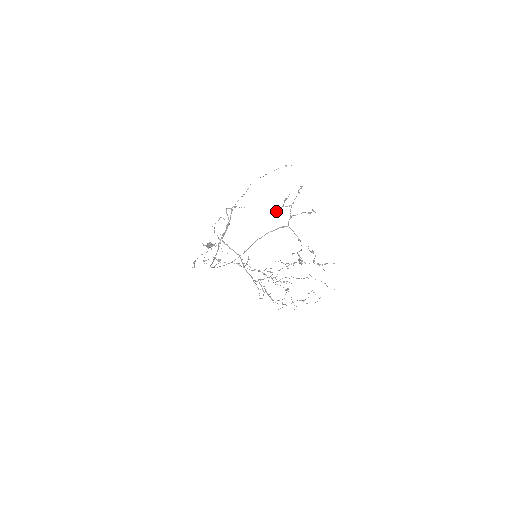
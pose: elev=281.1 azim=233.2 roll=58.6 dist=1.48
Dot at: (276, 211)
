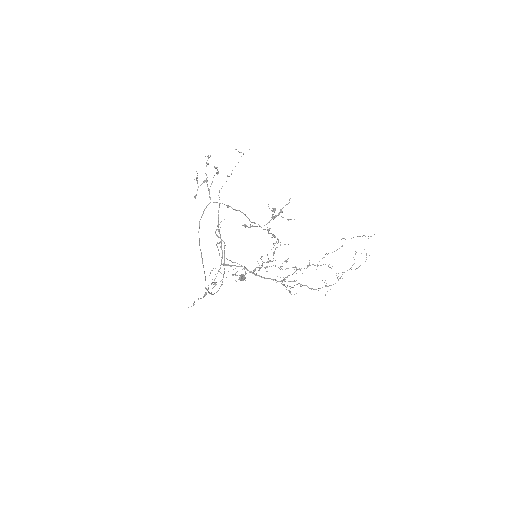
Dot at: (195, 197)
